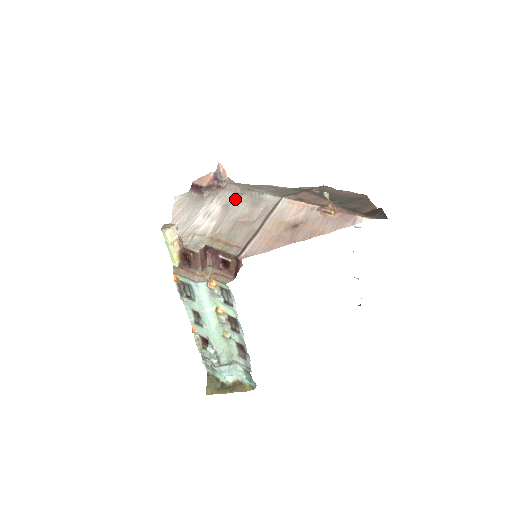
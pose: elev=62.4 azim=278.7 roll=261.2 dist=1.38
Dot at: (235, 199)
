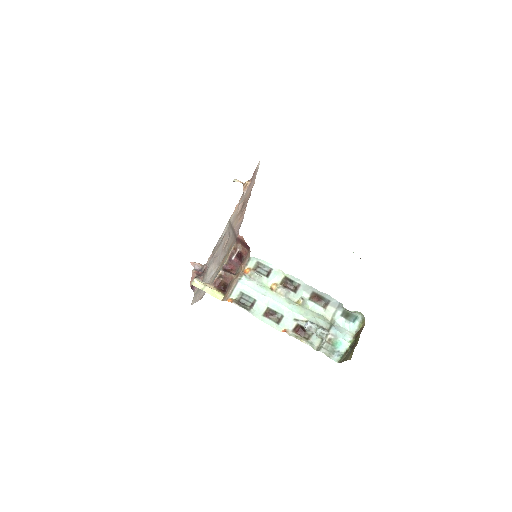
Dot at: (214, 254)
